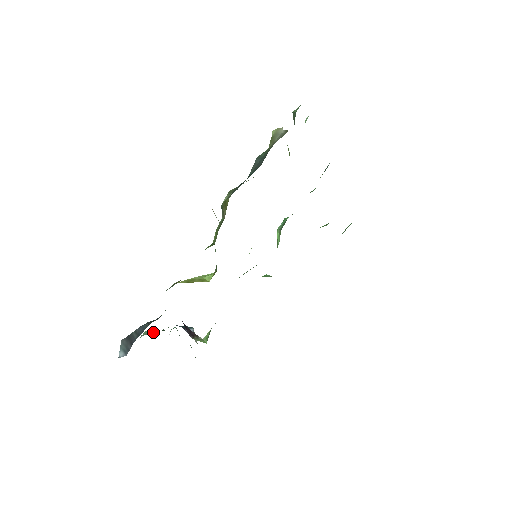
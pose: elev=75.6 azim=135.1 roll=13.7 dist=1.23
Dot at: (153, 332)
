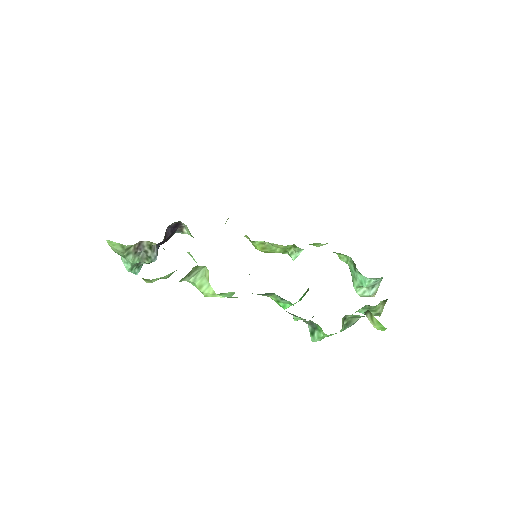
Dot at: occluded
